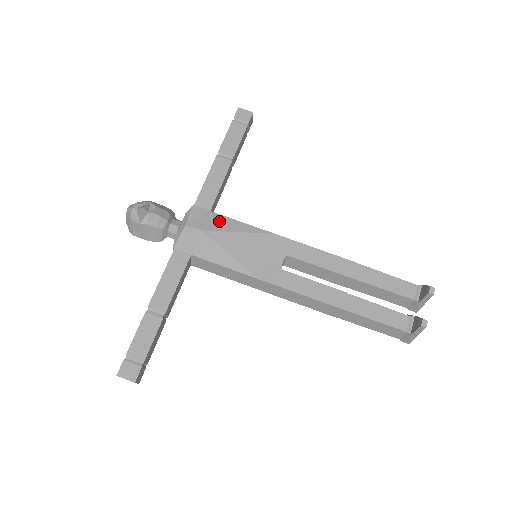
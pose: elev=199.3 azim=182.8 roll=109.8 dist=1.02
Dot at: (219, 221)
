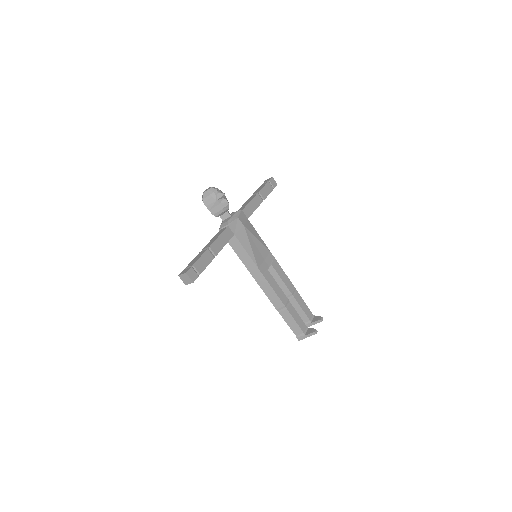
Dot at: (251, 227)
